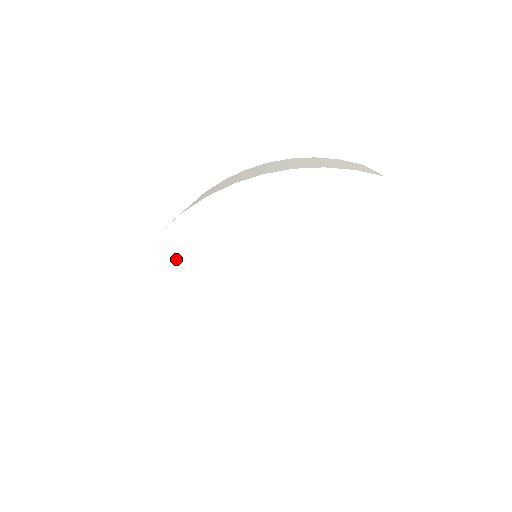
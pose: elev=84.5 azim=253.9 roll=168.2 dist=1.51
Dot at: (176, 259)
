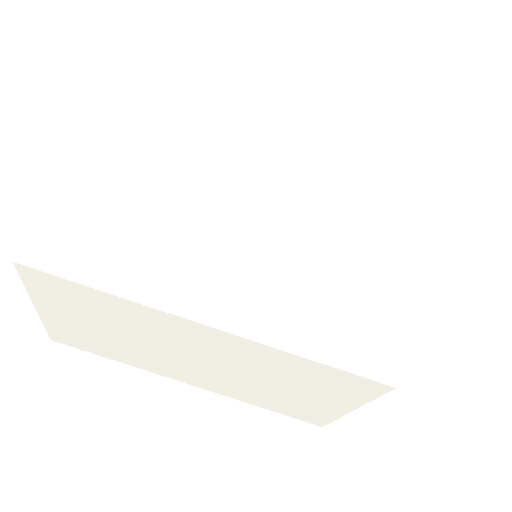
Dot at: (159, 179)
